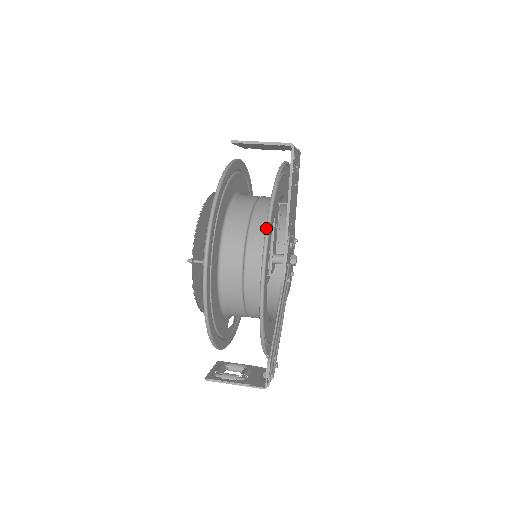
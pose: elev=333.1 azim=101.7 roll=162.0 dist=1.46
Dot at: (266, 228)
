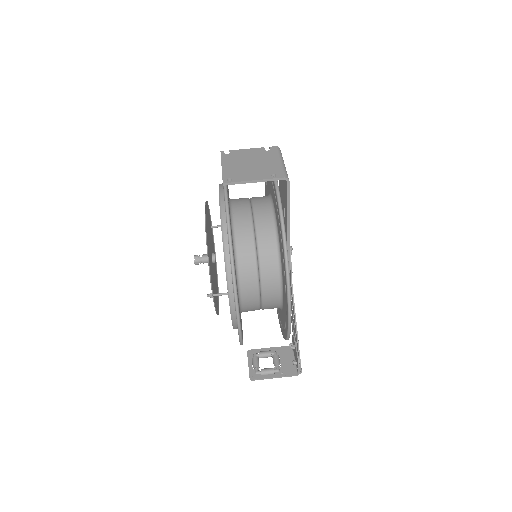
Dot at: (287, 283)
